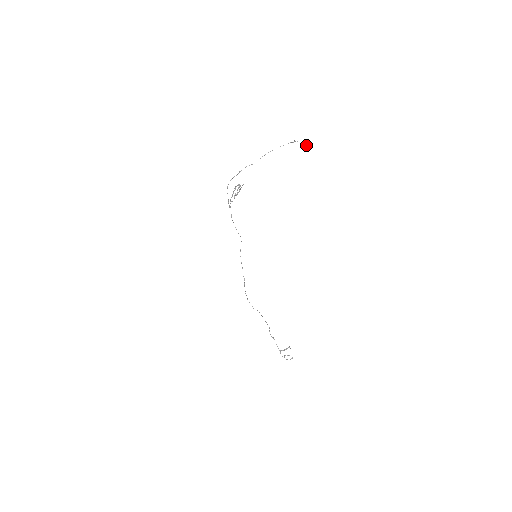
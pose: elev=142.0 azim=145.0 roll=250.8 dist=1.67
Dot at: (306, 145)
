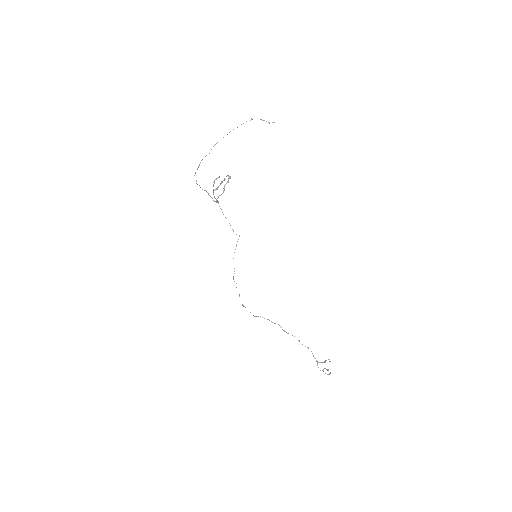
Dot at: occluded
